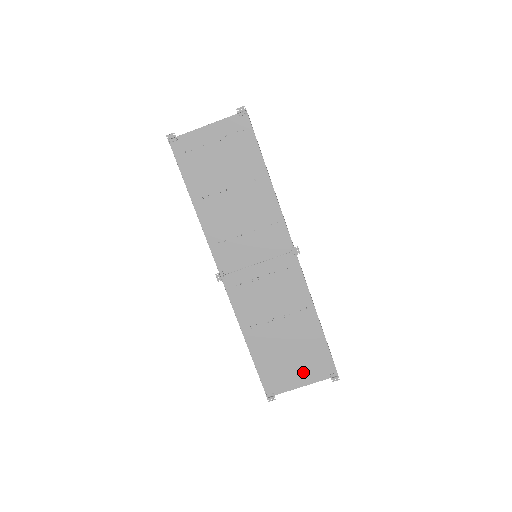
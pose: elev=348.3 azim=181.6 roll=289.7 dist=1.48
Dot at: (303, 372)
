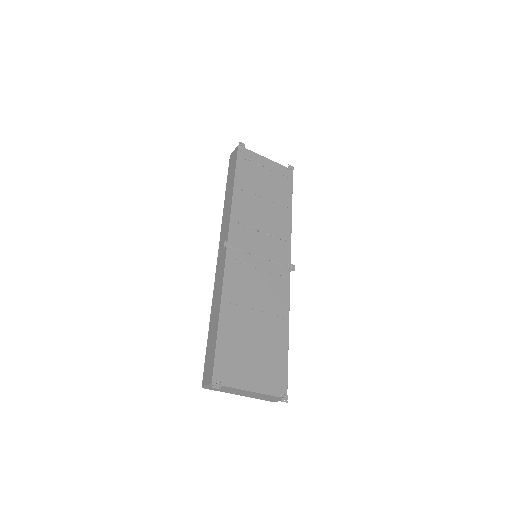
Dot at: (258, 375)
